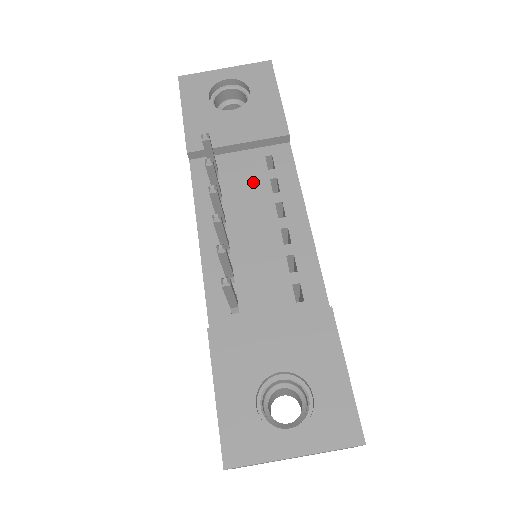
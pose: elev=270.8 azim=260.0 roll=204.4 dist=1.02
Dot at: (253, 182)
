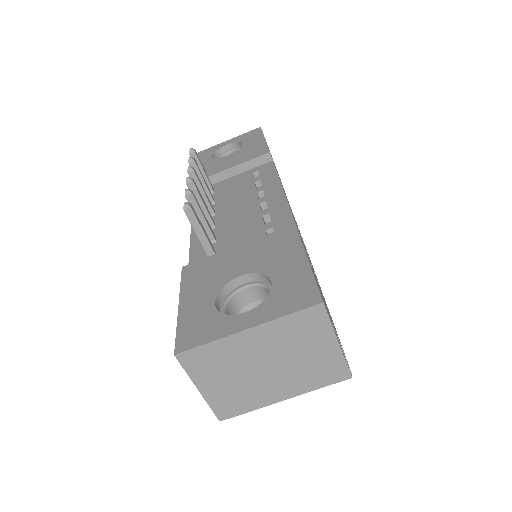
Dot at: (241, 187)
